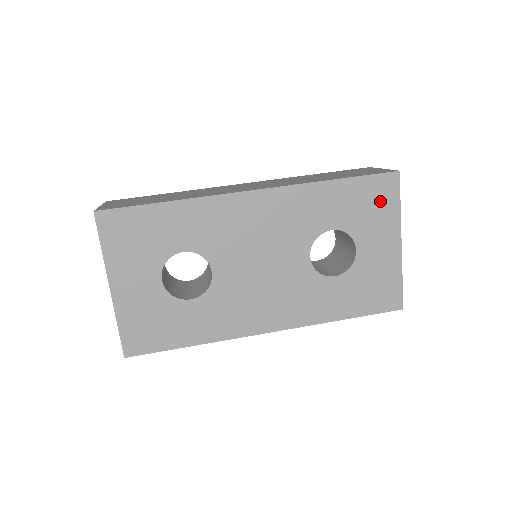
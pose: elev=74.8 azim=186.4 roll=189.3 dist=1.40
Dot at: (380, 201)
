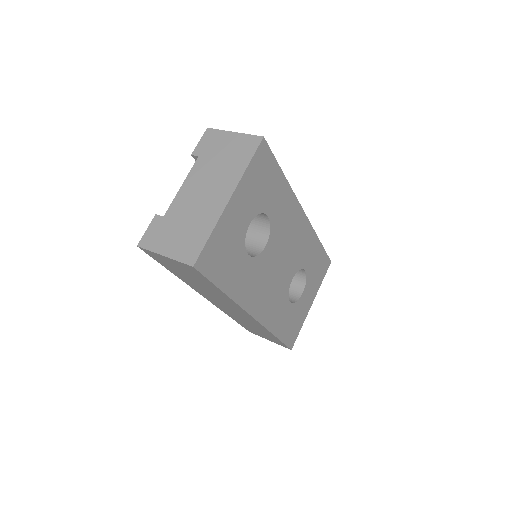
Dot at: (321, 272)
